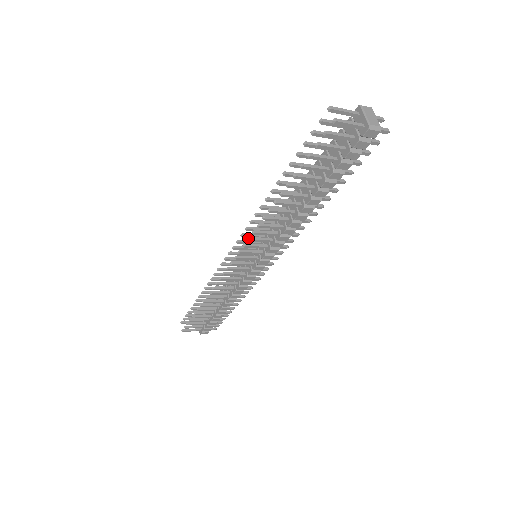
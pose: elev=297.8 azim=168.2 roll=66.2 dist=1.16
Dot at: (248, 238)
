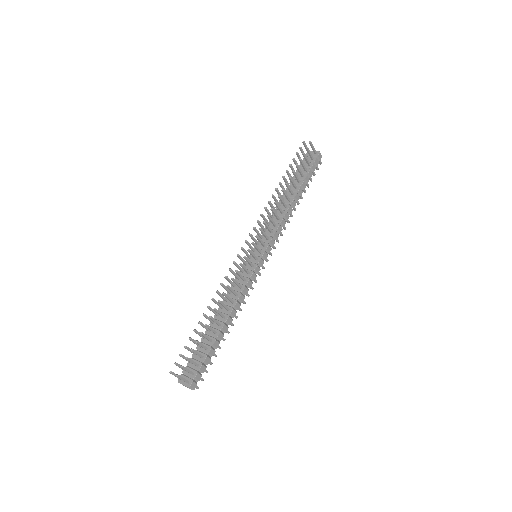
Dot at: (264, 221)
